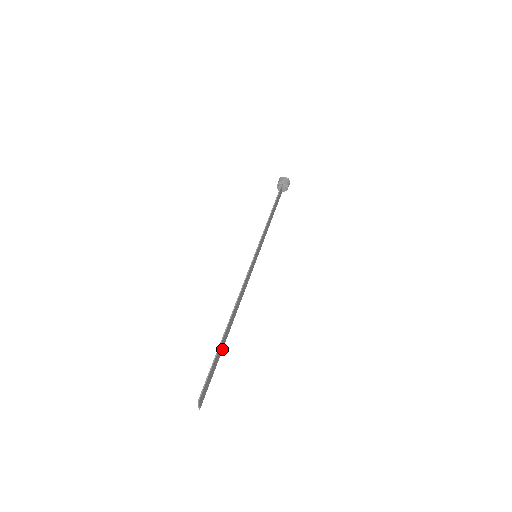
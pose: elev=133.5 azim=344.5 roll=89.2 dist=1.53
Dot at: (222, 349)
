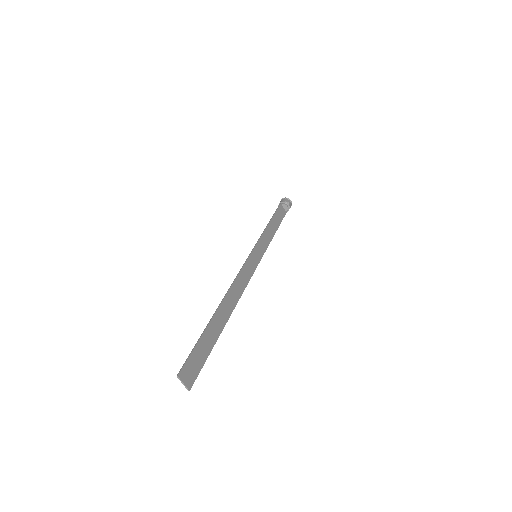
Dot at: (219, 334)
